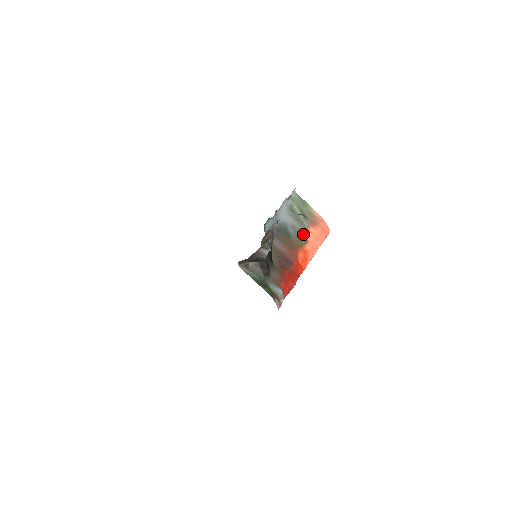
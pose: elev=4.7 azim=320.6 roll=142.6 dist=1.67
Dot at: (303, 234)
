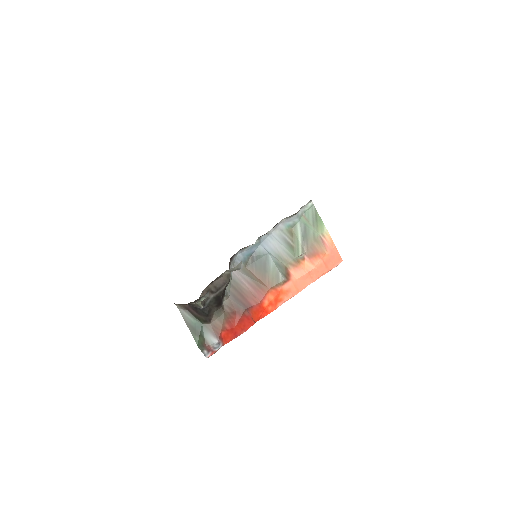
Dot at: (289, 269)
